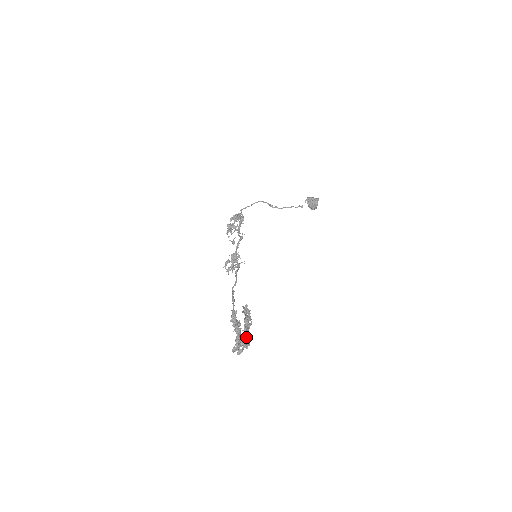
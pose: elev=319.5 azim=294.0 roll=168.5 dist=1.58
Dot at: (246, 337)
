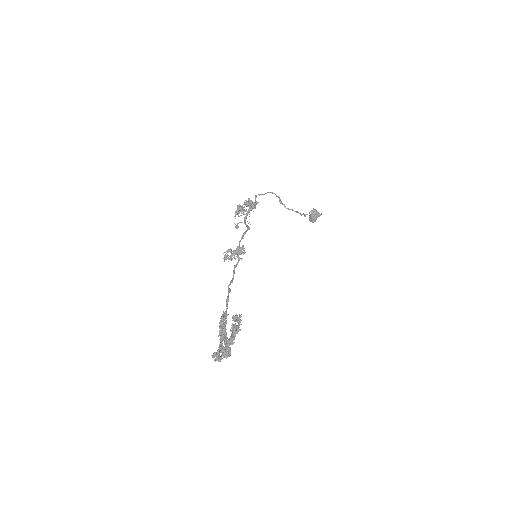
Dot at: (230, 348)
